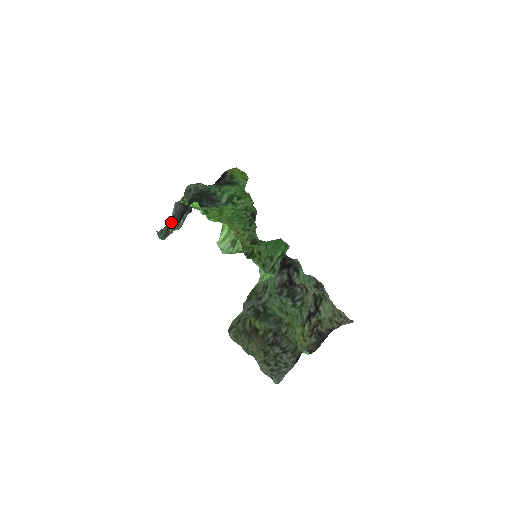
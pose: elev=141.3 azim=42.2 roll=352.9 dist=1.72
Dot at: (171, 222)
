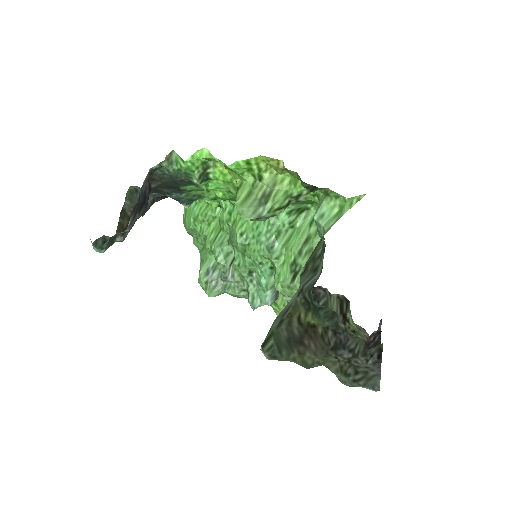
Dot at: occluded
